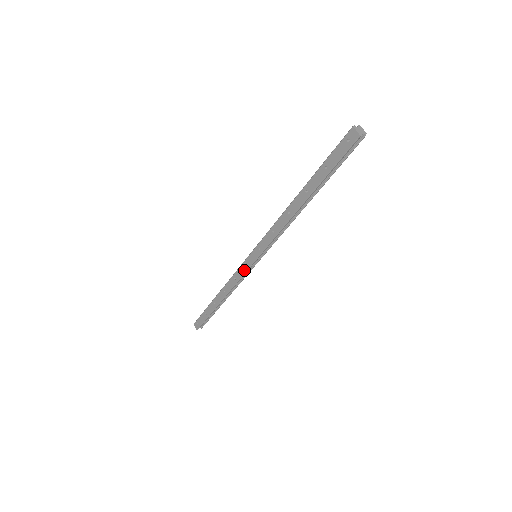
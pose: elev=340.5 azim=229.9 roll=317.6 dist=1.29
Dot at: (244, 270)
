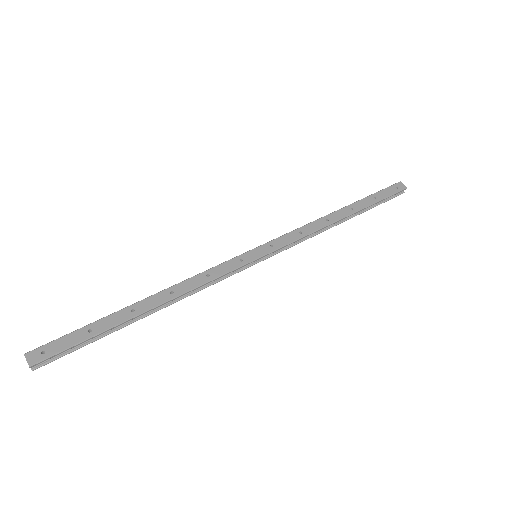
Dot at: (234, 266)
